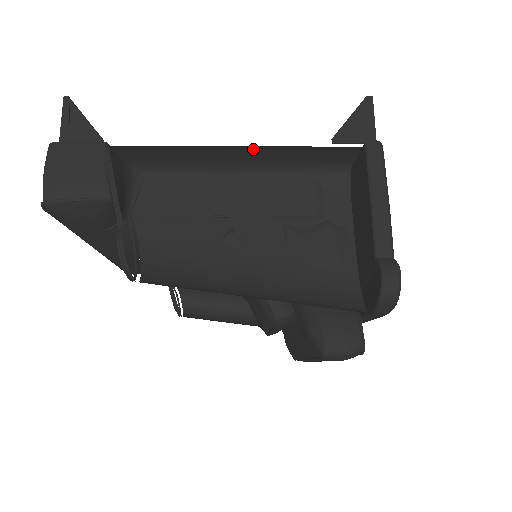
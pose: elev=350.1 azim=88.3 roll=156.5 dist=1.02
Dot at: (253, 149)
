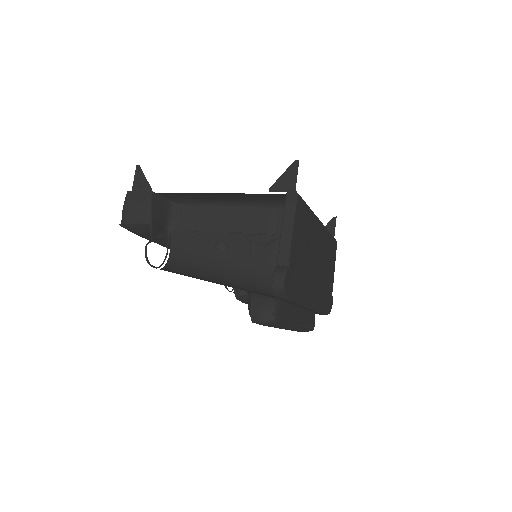
Dot at: (228, 194)
